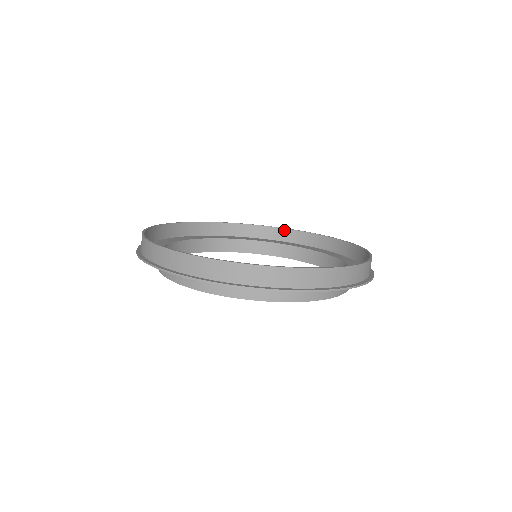
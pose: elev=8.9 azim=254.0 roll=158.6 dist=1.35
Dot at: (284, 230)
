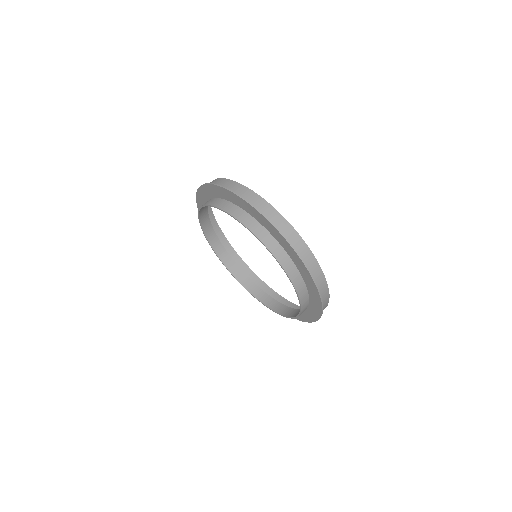
Dot at: (241, 260)
